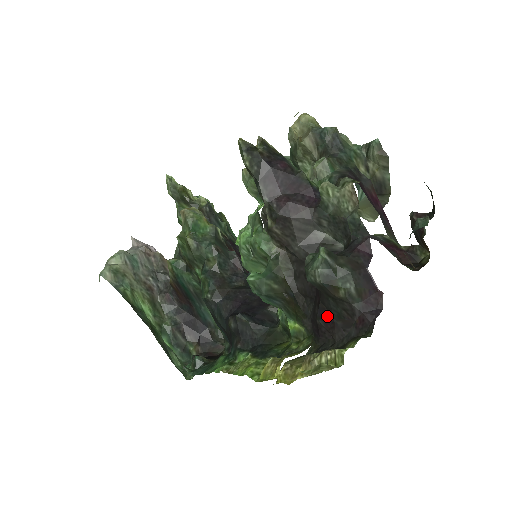
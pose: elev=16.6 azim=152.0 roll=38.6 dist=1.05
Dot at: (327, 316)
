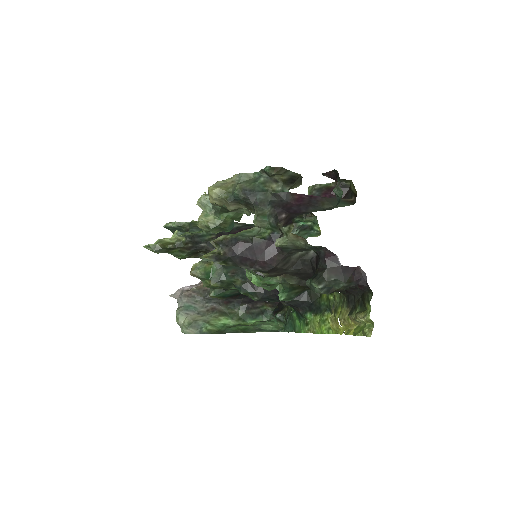
Dot at: (340, 290)
